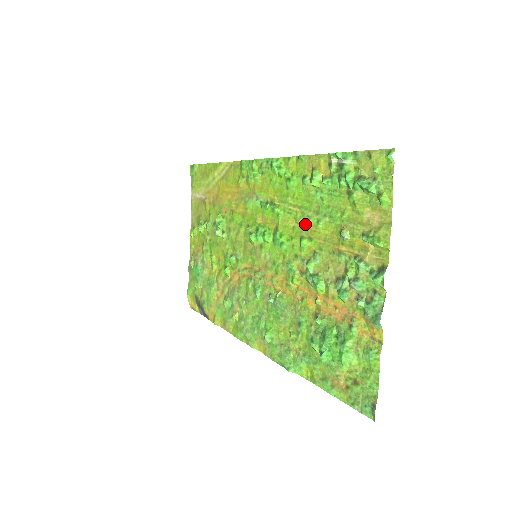
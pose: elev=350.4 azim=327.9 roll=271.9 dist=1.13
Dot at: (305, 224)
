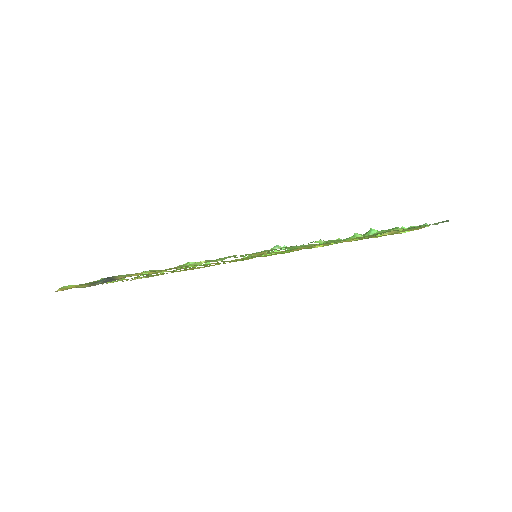
Dot at: occluded
